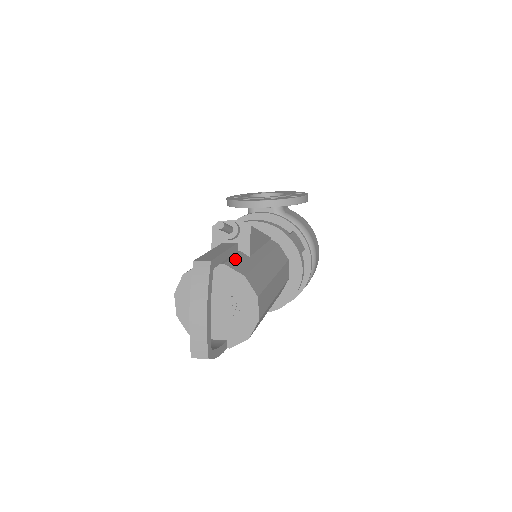
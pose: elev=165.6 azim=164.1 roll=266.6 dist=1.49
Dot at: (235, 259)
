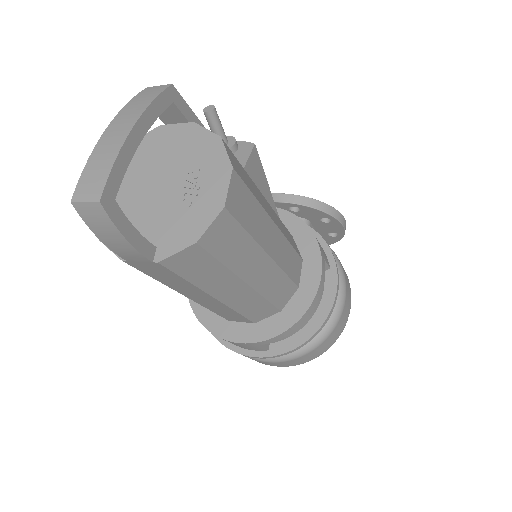
Dot at: occluded
